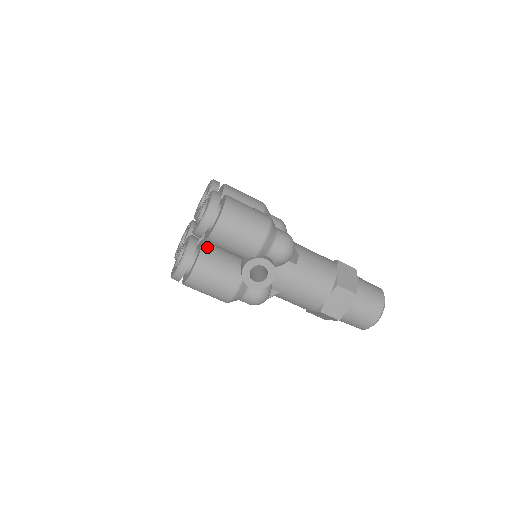
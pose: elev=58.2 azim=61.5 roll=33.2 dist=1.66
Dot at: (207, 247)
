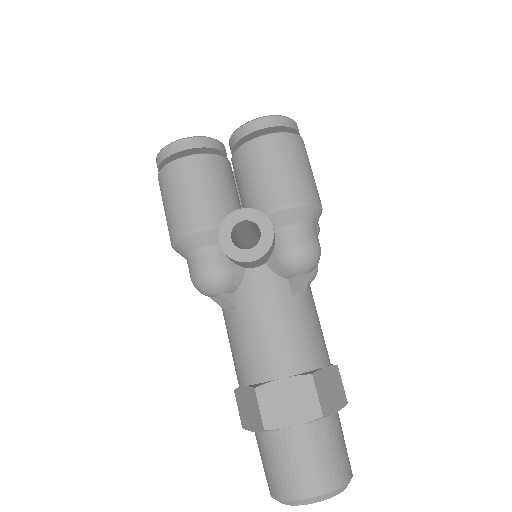
Dot at: (227, 164)
